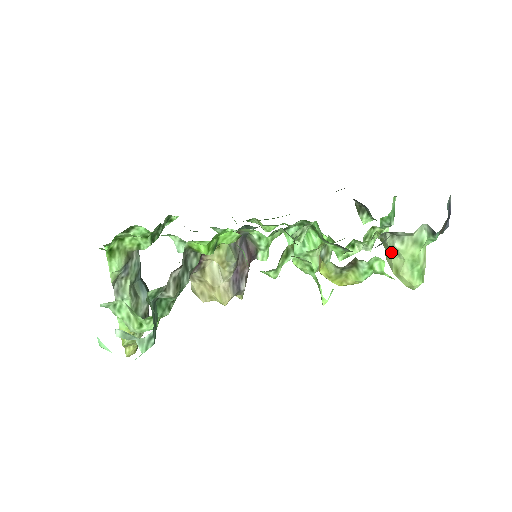
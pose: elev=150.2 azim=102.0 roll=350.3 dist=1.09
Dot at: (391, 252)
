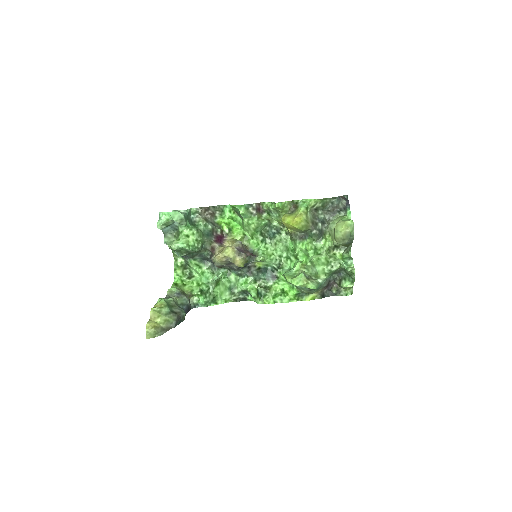
Dot at: (332, 228)
